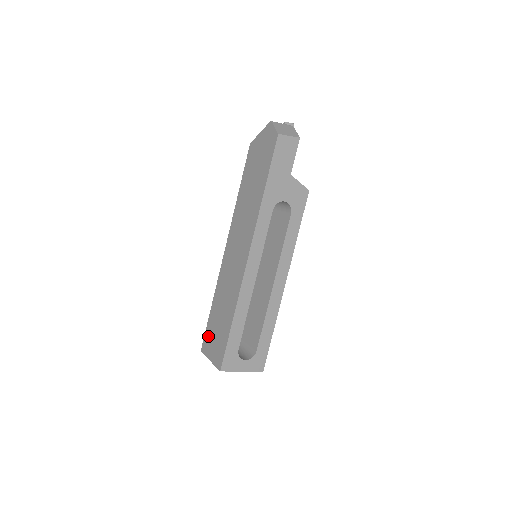
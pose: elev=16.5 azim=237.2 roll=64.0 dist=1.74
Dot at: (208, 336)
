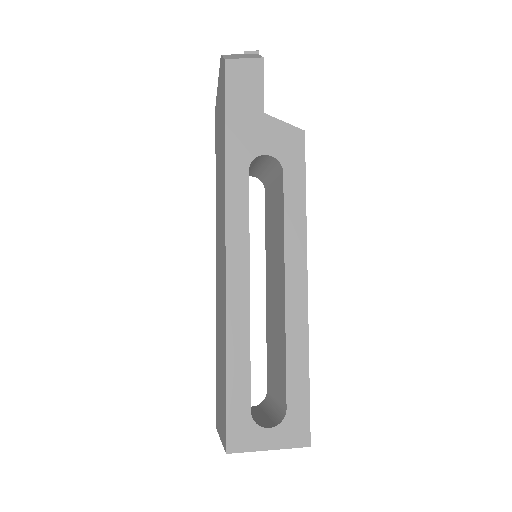
Dot at: (217, 400)
